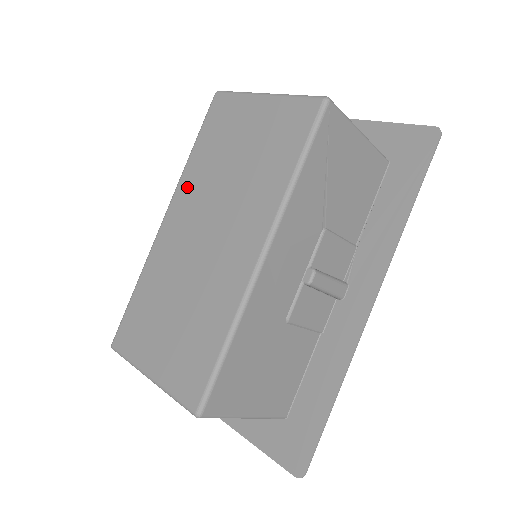
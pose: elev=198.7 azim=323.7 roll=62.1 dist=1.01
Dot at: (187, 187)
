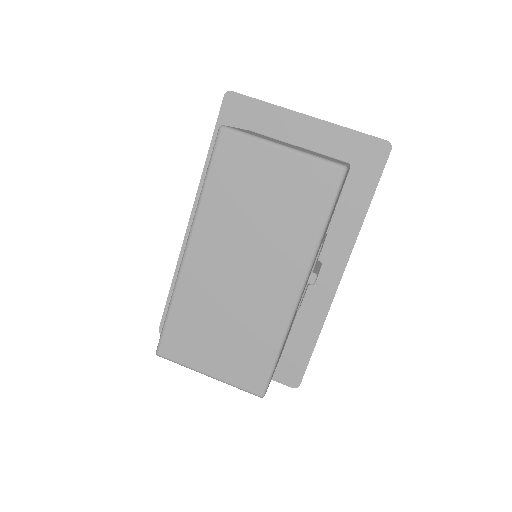
Dot at: (208, 223)
